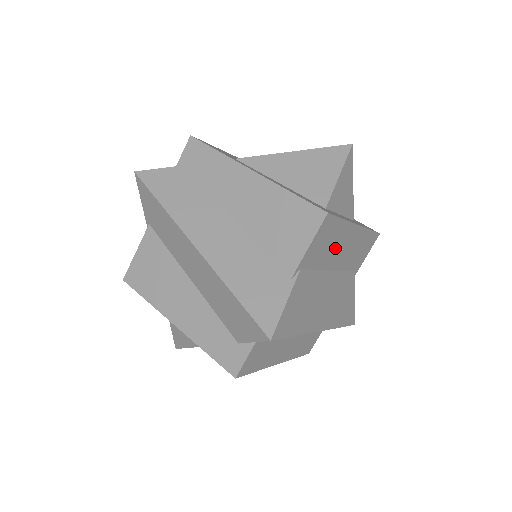
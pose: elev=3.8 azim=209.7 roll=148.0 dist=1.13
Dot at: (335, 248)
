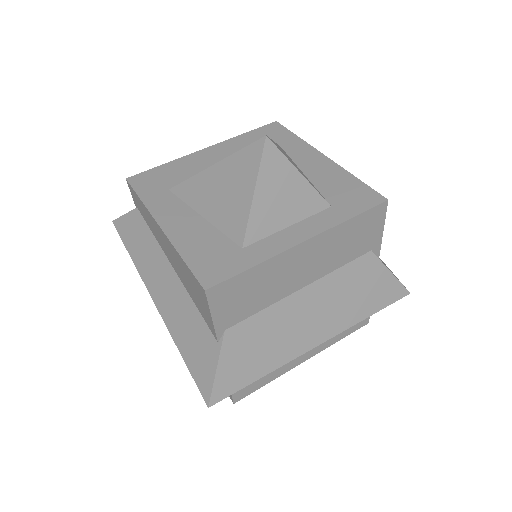
Dot at: (278, 280)
